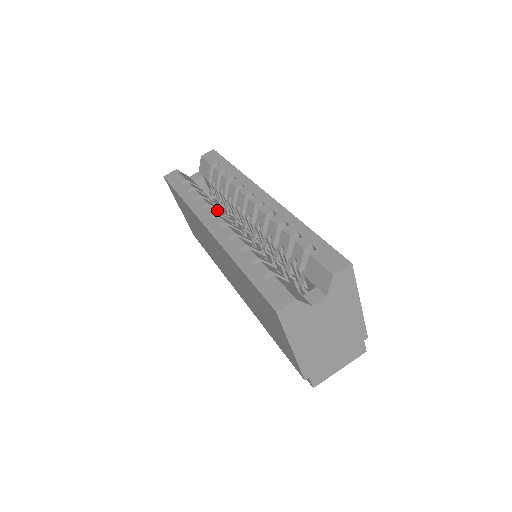
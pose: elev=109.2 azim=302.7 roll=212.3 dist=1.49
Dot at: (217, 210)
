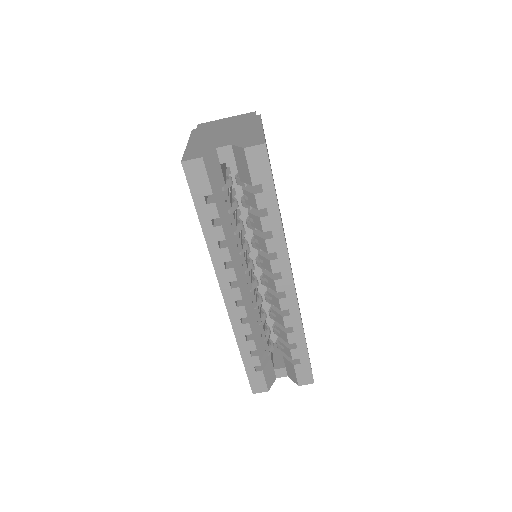
Dot at: (238, 265)
